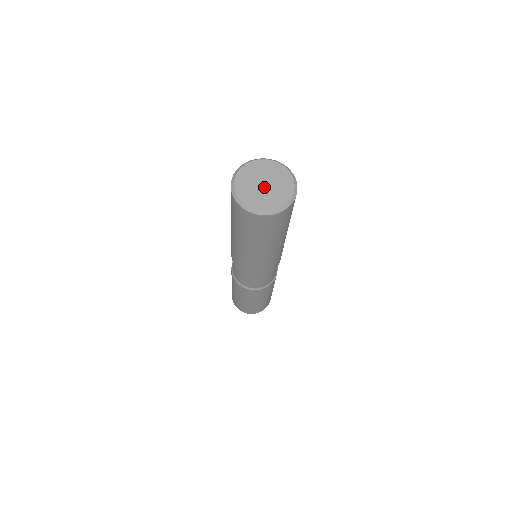
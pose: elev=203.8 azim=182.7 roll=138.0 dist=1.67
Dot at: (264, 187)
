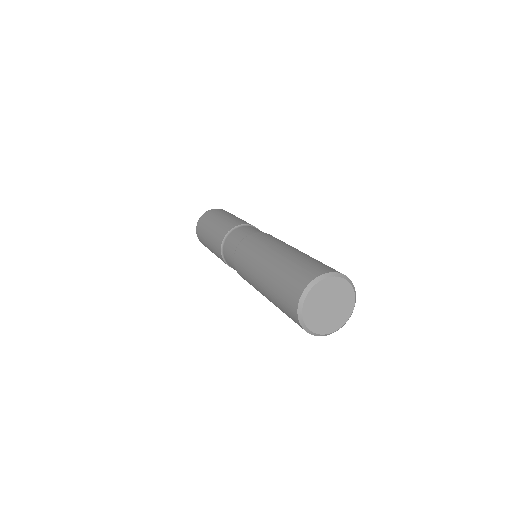
Dot at: (327, 309)
